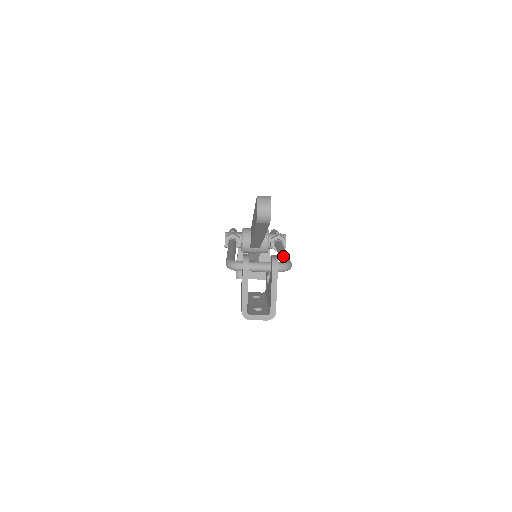
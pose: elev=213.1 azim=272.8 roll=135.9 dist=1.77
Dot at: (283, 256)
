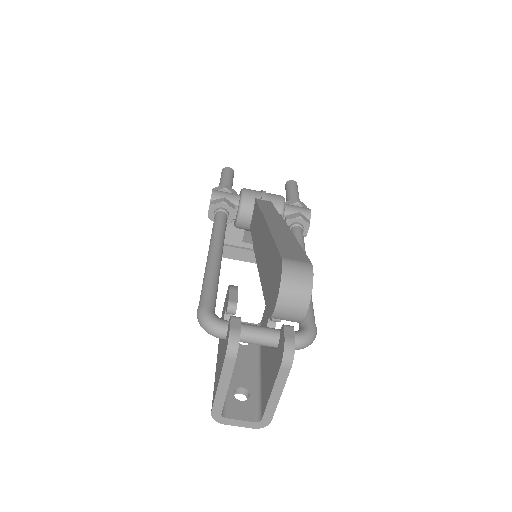
Dot at: occluded
